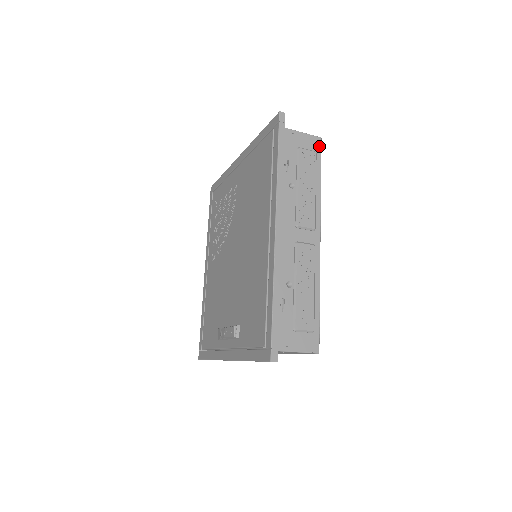
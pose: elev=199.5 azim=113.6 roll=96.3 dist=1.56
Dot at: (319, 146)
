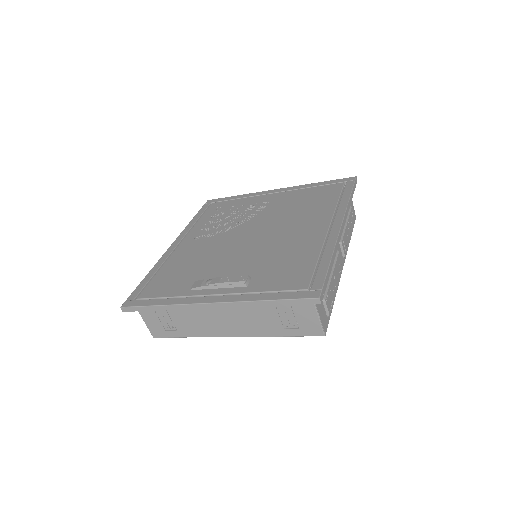
Dot at: occluded
